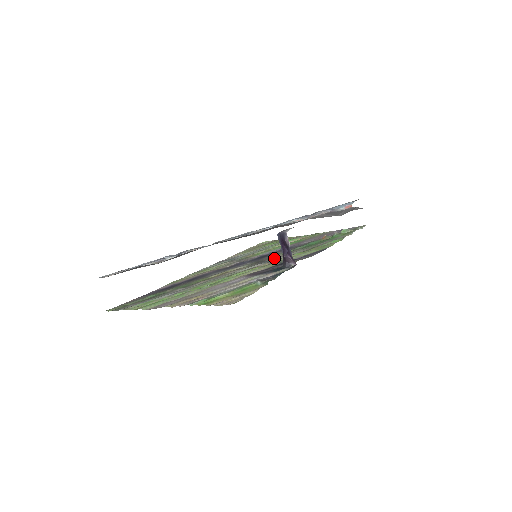
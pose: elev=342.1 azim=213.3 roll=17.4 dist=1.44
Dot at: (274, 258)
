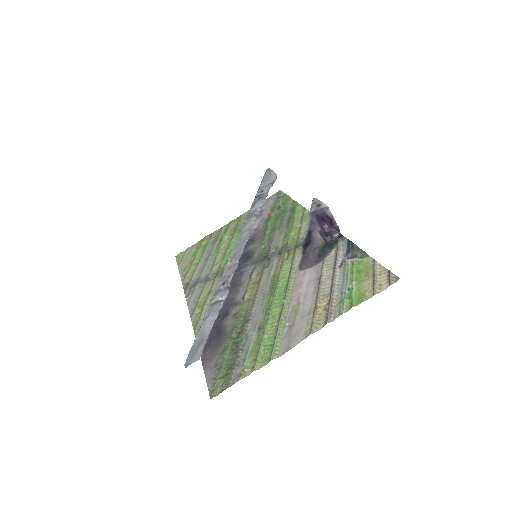
Dot at: (275, 248)
